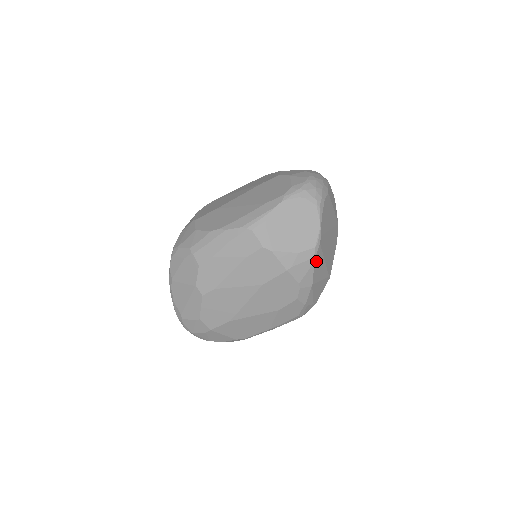
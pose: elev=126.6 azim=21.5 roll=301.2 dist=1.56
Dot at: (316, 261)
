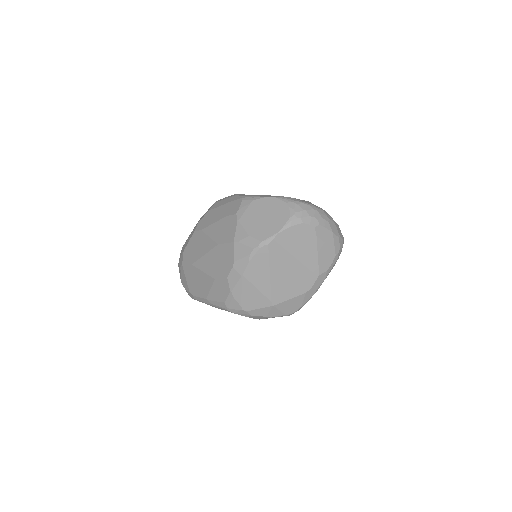
Dot at: (257, 256)
